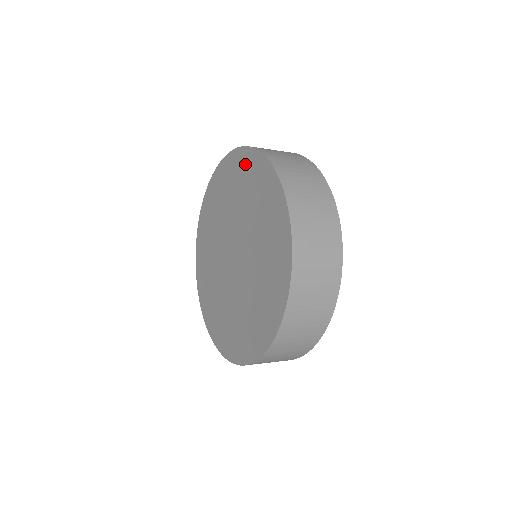
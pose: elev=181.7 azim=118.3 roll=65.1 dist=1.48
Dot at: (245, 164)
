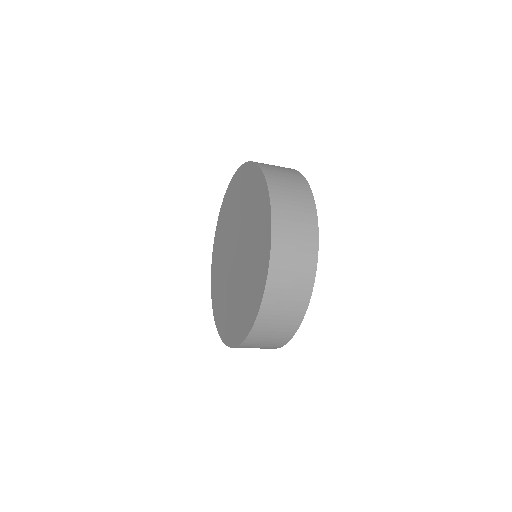
Dot at: (228, 199)
